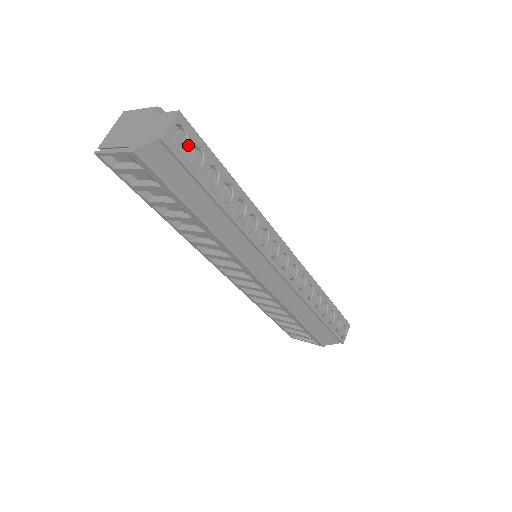
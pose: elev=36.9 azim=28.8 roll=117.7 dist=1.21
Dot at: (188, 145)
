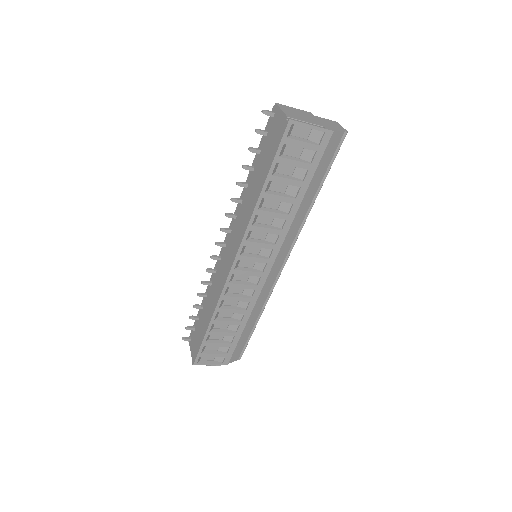
Dot at: occluded
